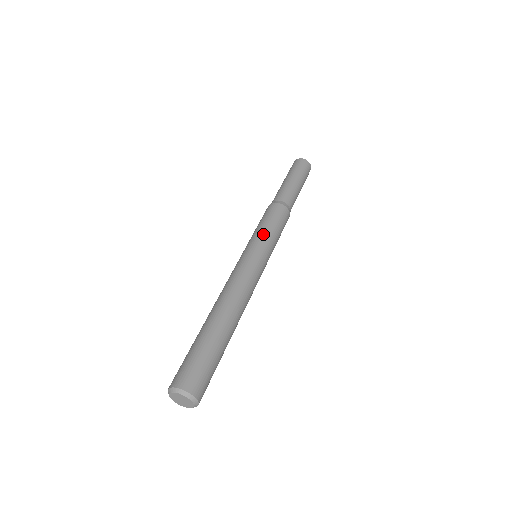
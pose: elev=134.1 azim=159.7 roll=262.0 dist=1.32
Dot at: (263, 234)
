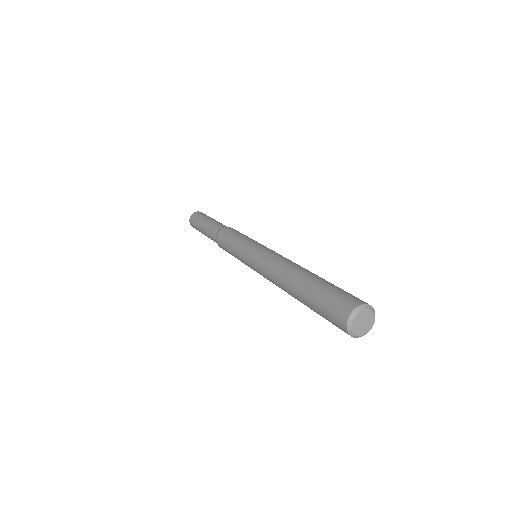
Dot at: (248, 238)
